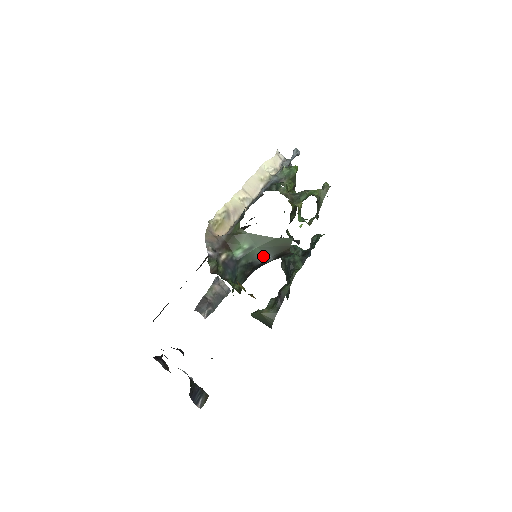
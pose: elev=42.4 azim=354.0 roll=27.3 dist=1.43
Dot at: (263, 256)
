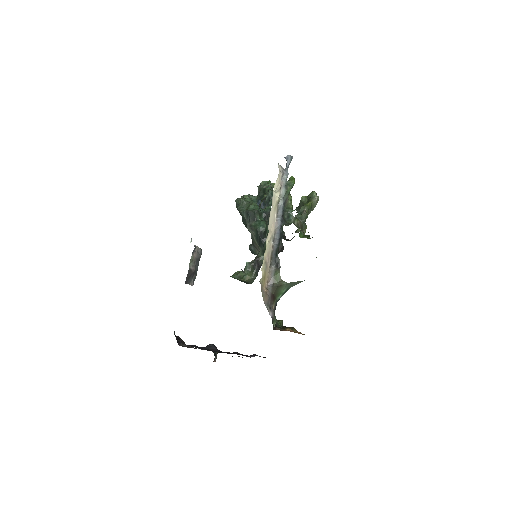
Dot at: occluded
